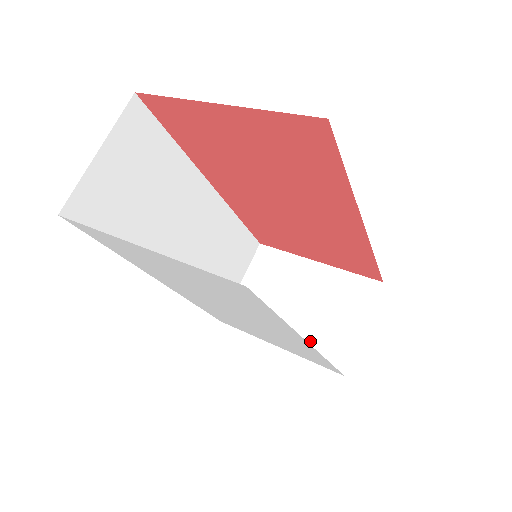
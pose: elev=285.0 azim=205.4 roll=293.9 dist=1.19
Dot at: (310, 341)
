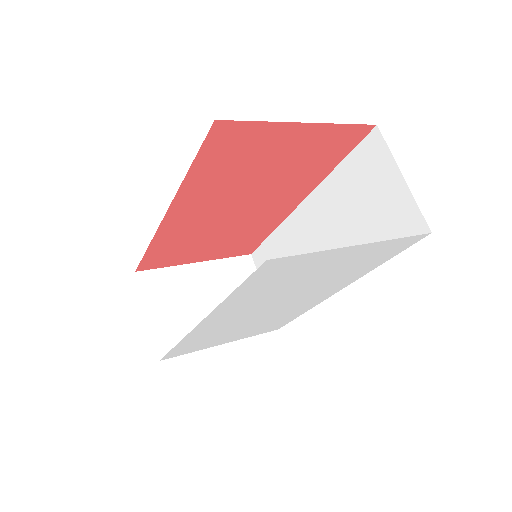
Dot at: occluded
